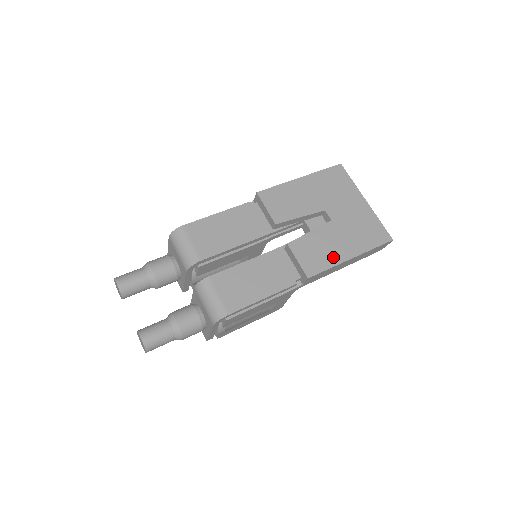
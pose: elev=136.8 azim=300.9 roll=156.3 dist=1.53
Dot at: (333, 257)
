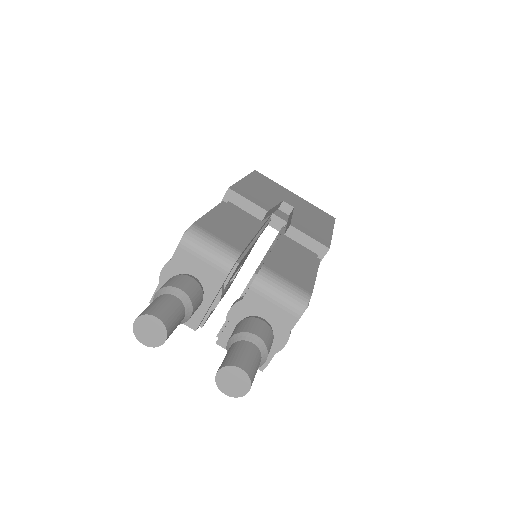
Dot at: (324, 232)
